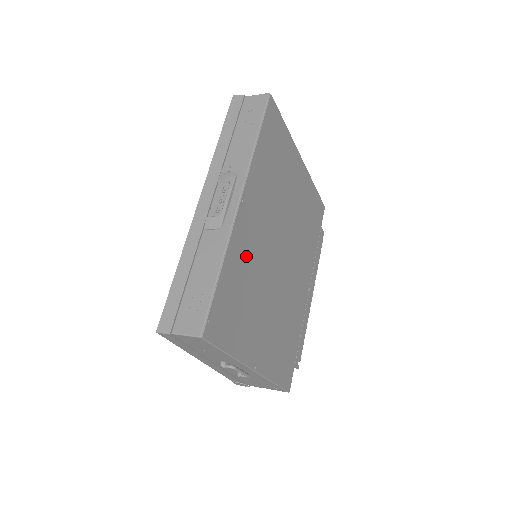
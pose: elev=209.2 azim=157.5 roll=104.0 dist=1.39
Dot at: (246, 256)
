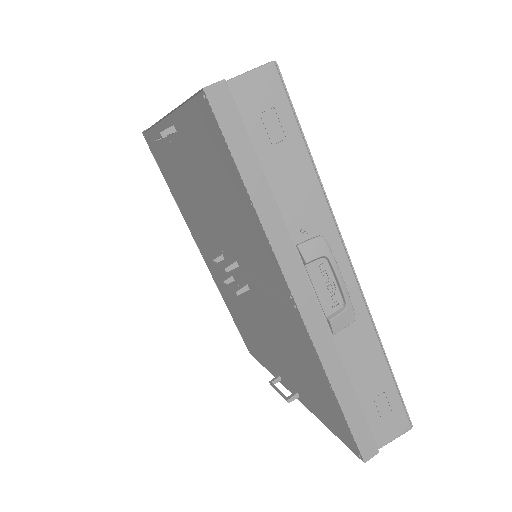
Dot at: occluded
